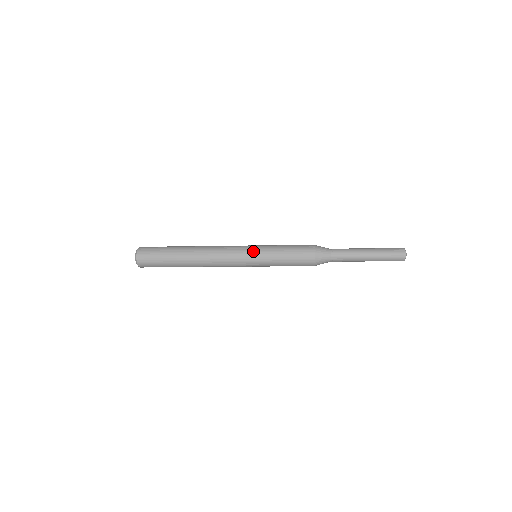
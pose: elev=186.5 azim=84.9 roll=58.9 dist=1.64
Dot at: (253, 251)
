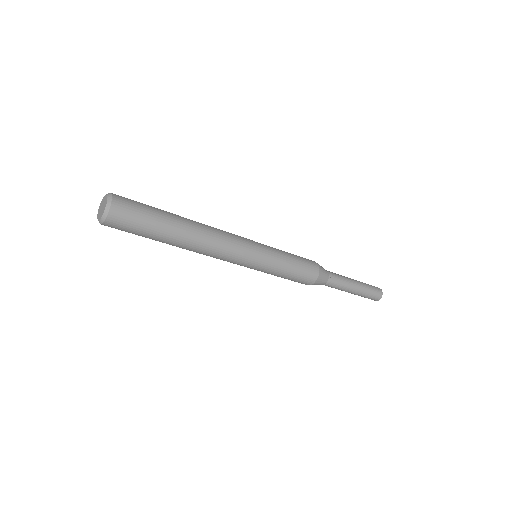
Dot at: occluded
